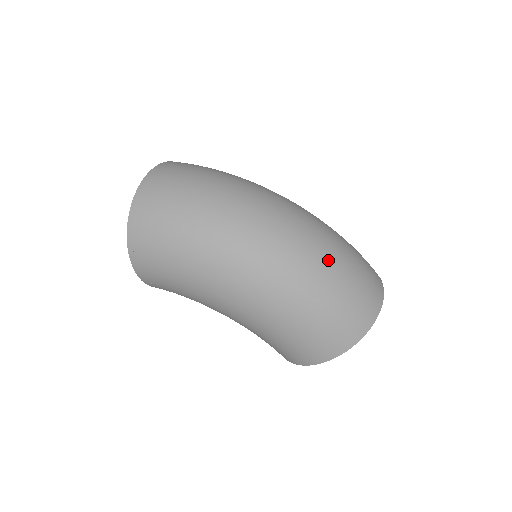
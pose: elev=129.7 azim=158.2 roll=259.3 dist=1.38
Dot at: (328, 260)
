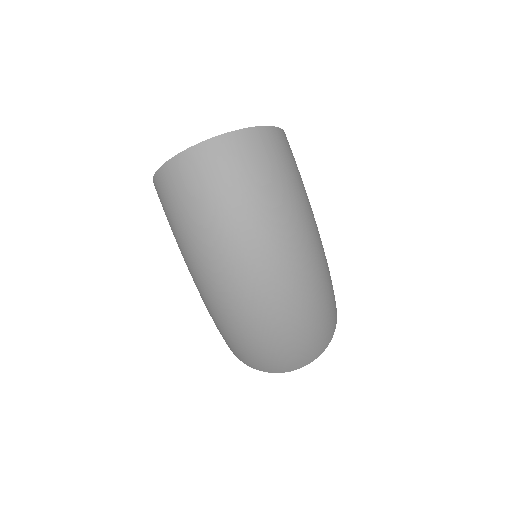
Dot at: (277, 336)
